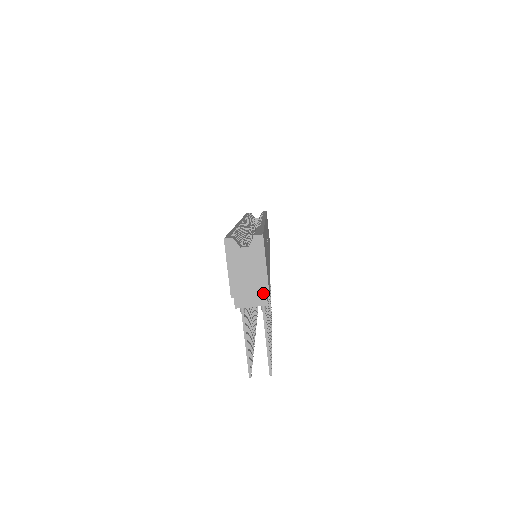
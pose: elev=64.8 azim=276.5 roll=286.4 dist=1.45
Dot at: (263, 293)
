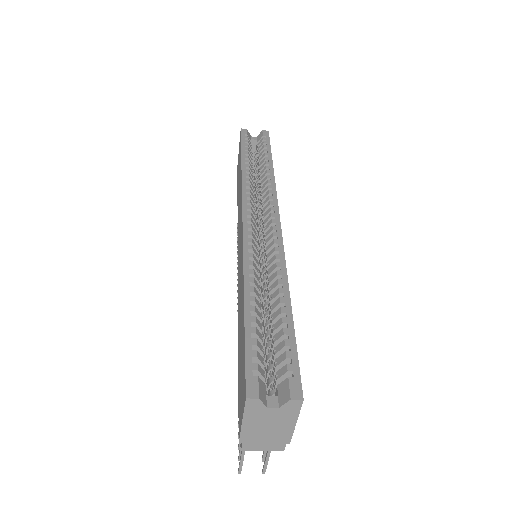
Dot at: (282, 443)
